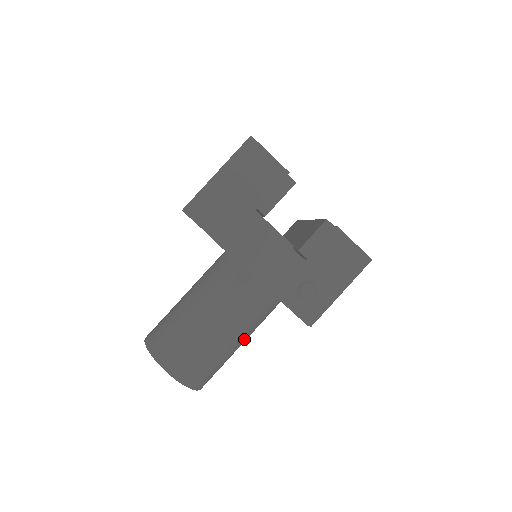
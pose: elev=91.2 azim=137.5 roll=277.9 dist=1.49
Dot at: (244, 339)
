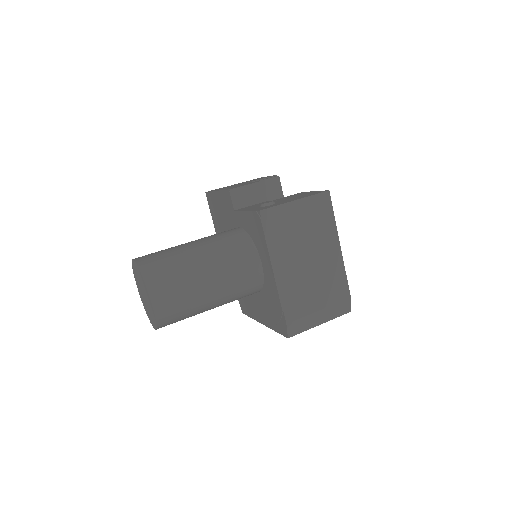
Dot at: (210, 262)
